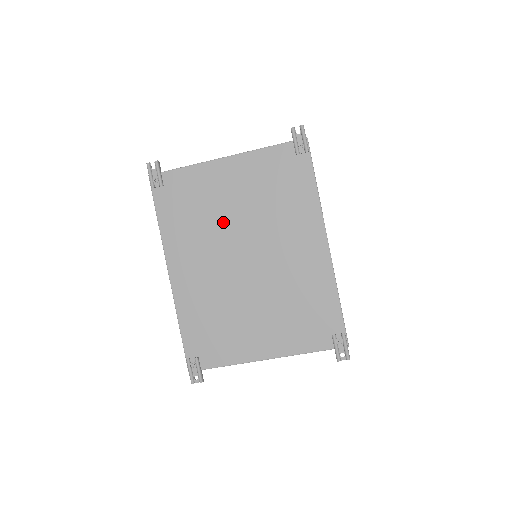
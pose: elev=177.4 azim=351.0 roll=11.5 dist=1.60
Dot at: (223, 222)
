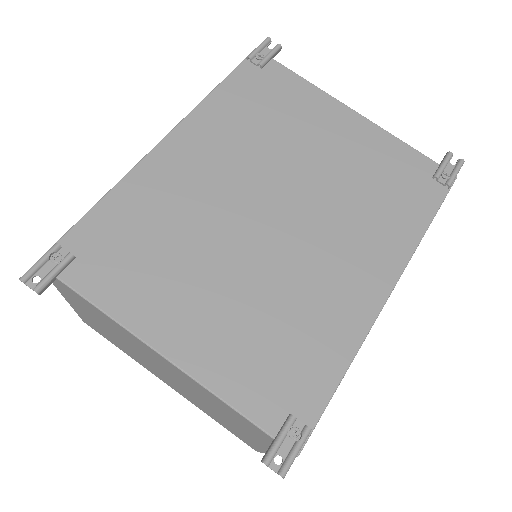
Dot at: (288, 156)
